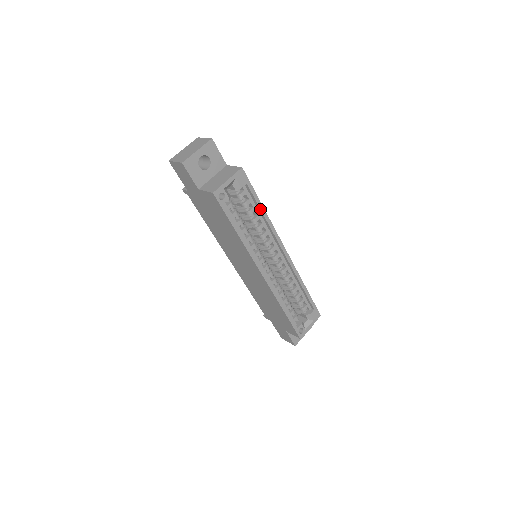
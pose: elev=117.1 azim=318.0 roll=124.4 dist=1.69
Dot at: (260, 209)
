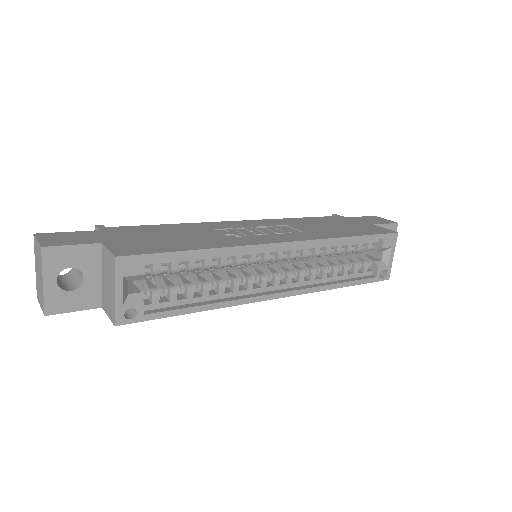
Dot at: (199, 256)
